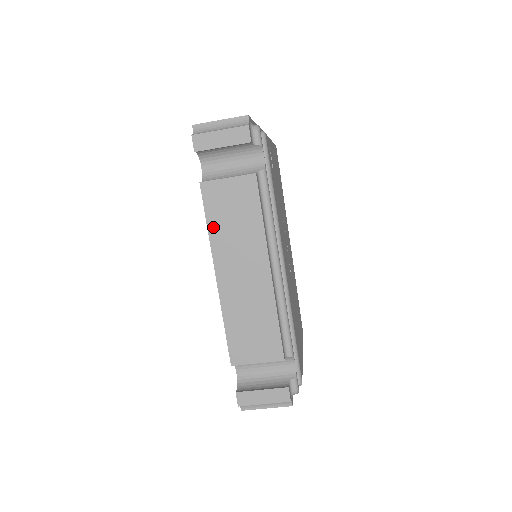
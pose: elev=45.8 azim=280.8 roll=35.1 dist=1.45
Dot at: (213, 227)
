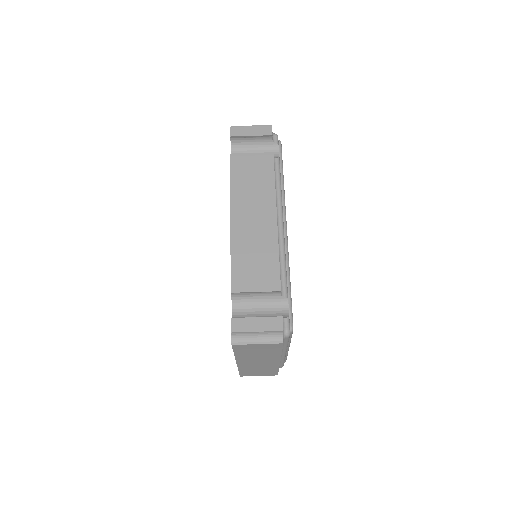
Dot at: (235, 183)
